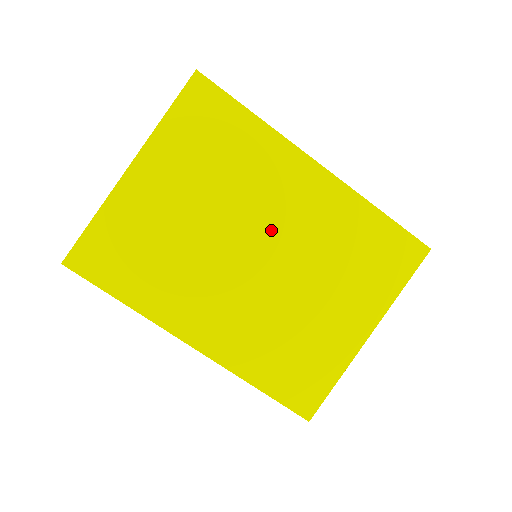
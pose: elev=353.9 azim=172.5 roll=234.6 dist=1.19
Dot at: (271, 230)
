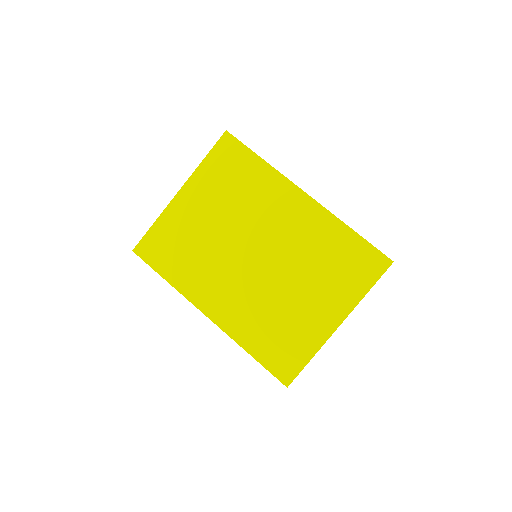
Dot at: (268, 238)
